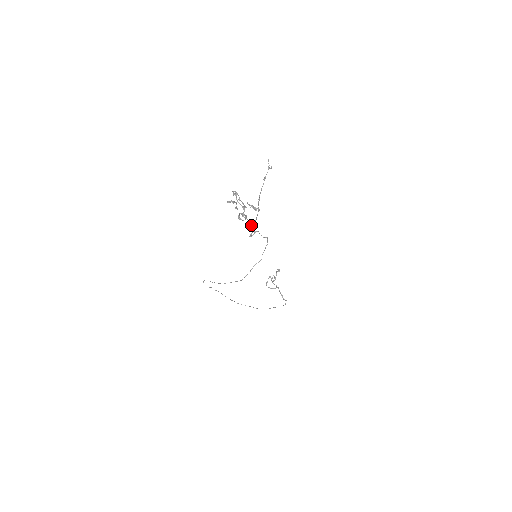
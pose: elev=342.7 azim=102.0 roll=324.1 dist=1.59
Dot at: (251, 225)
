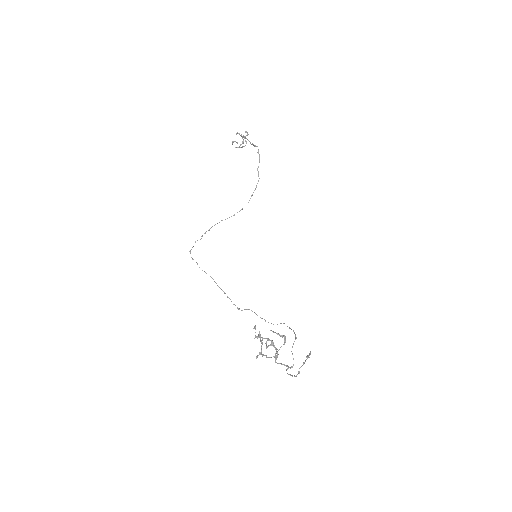
Dot at: (288, 367)
